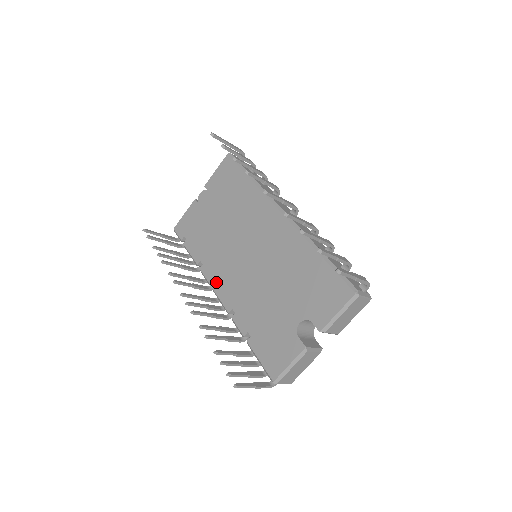
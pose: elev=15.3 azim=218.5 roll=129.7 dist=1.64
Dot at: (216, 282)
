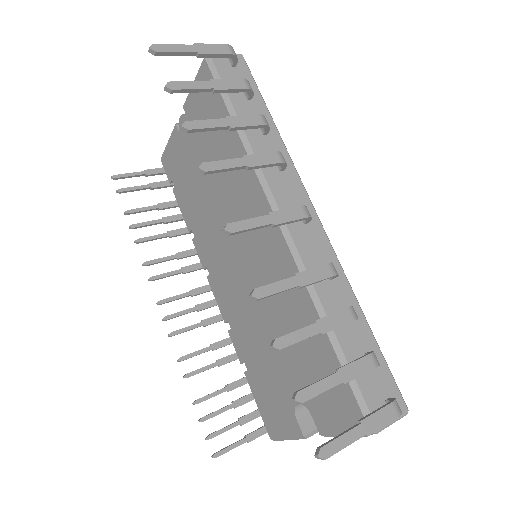
Dot at: (209, 273)
